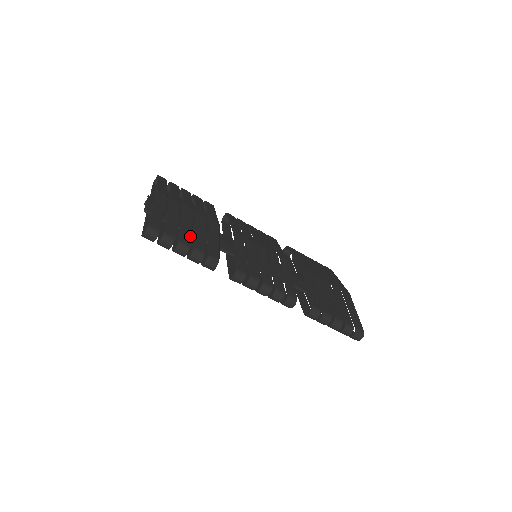
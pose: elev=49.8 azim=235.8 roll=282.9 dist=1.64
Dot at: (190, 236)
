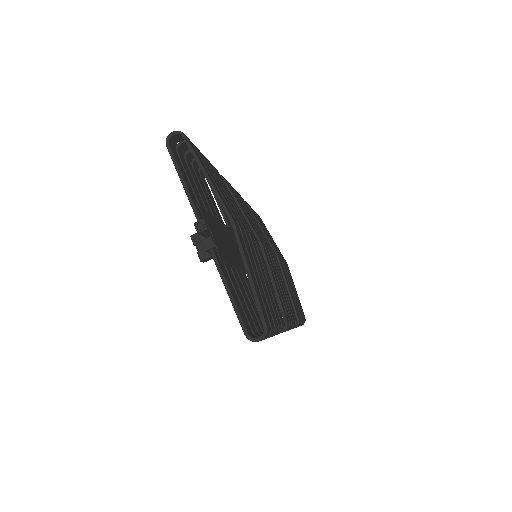
Dot at: (271, 305)
